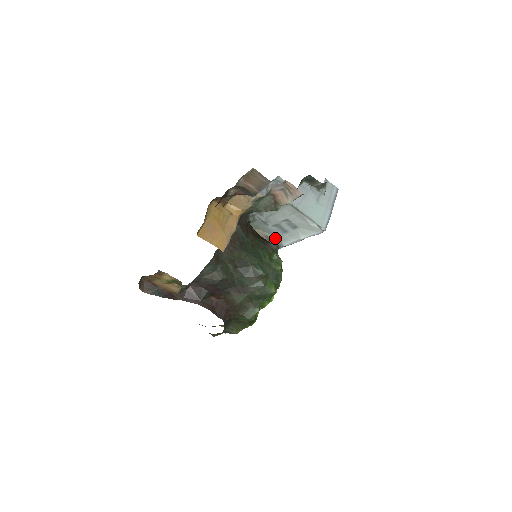
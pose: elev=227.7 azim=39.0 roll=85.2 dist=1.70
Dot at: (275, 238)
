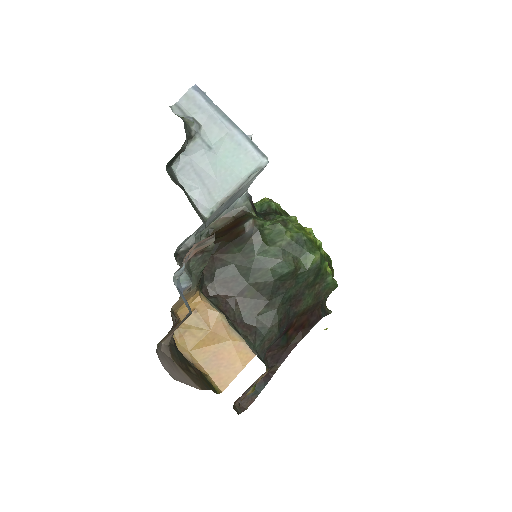
Dot at: (233, 204)
